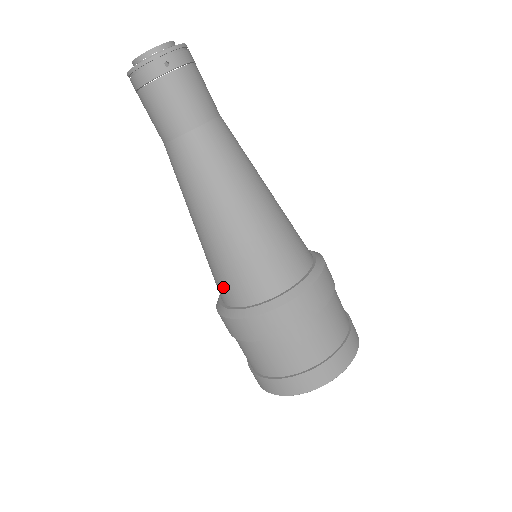
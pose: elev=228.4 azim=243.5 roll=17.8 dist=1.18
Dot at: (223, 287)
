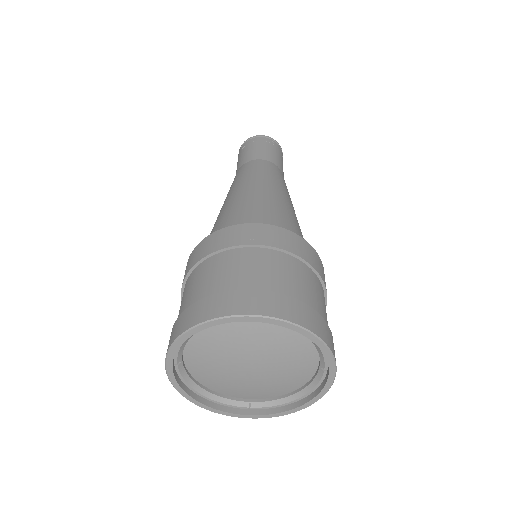
Dot at: (221, 225)
